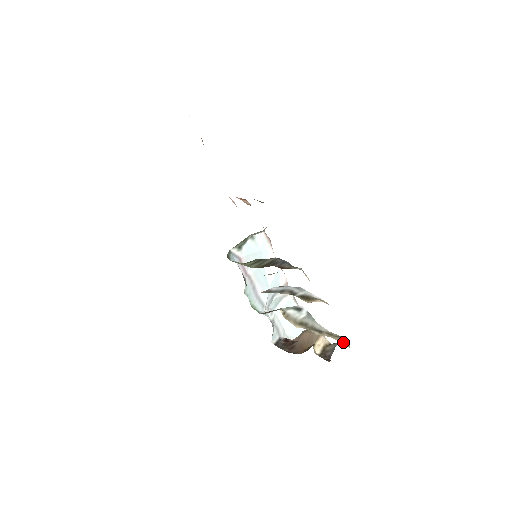
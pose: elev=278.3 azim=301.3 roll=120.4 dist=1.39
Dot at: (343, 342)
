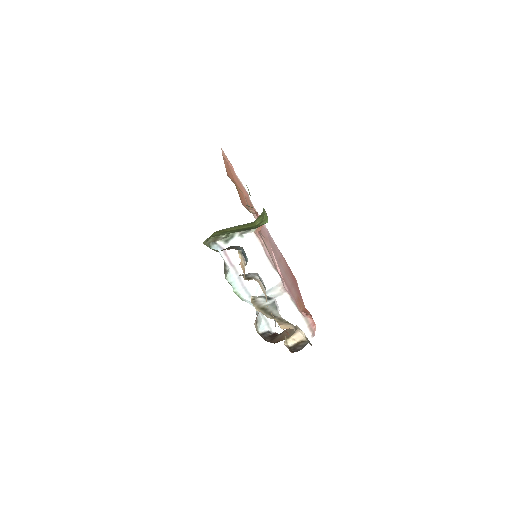
Dot at: (281, 324)
